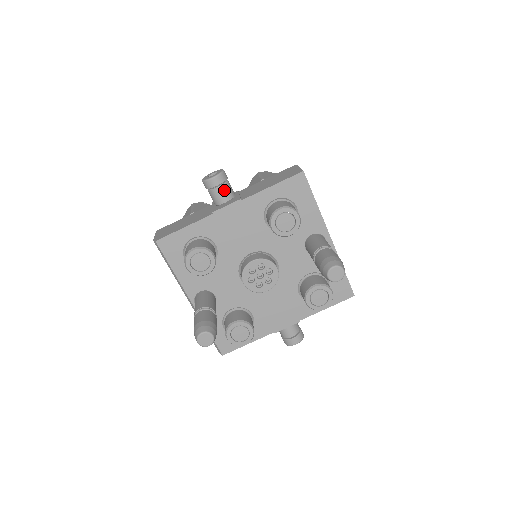
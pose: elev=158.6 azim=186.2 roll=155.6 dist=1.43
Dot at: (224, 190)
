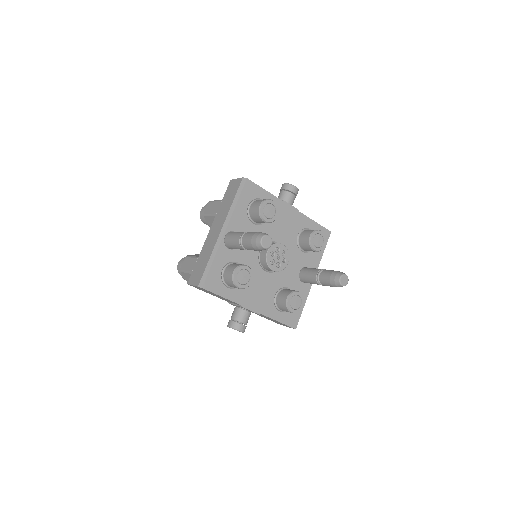
Dot at: (293, 198)
